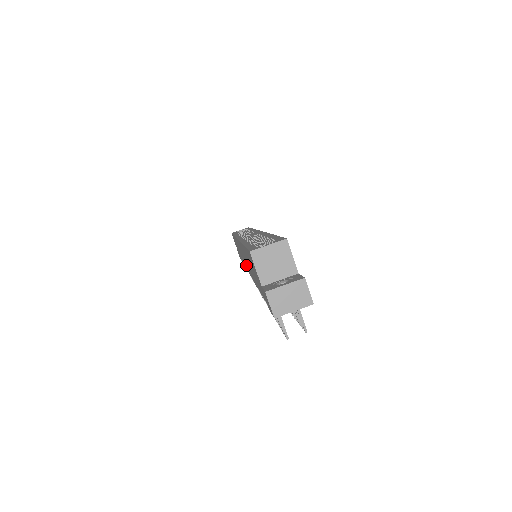
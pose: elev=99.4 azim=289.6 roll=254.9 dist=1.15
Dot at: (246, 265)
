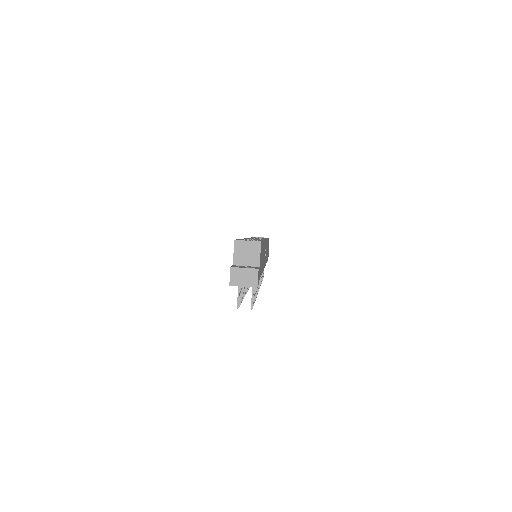
Dot at: occluded
